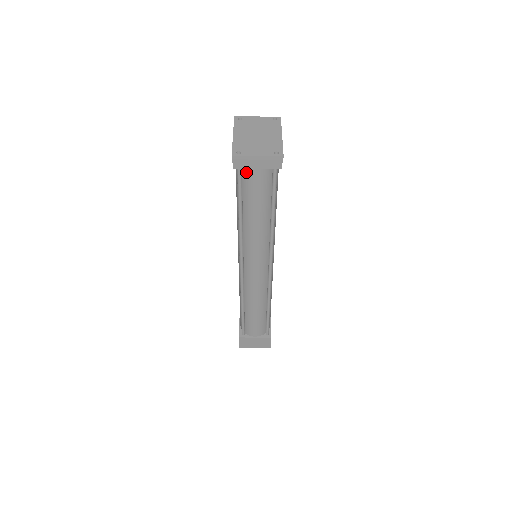
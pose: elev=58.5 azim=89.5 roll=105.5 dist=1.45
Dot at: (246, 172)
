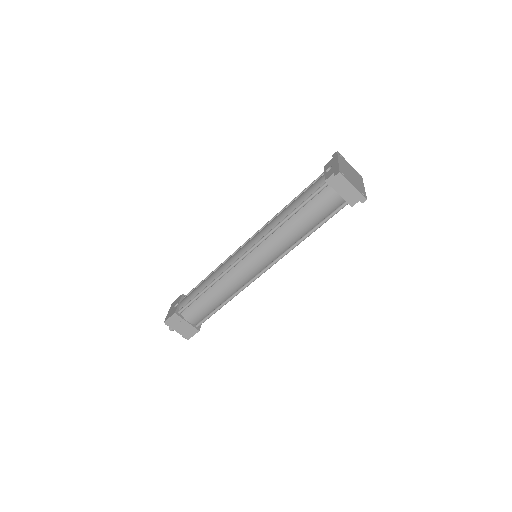
Dot at: (327, 190)
